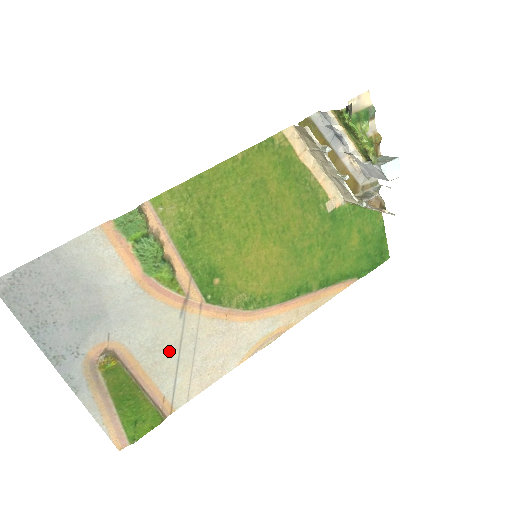
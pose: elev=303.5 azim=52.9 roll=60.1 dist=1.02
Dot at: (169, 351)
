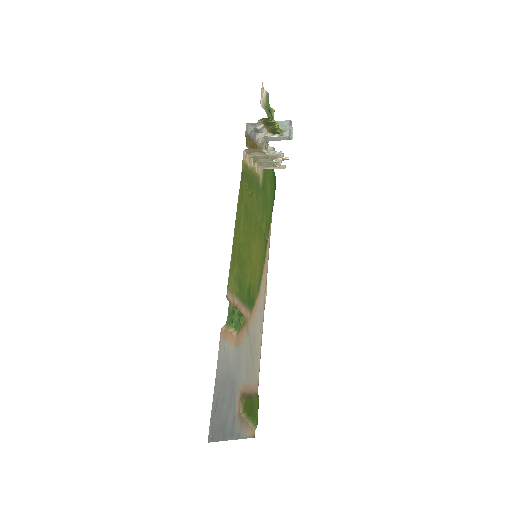
Dot at: (250, 360)
